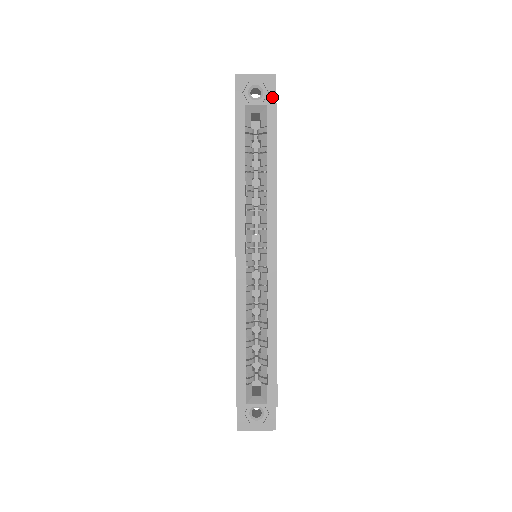
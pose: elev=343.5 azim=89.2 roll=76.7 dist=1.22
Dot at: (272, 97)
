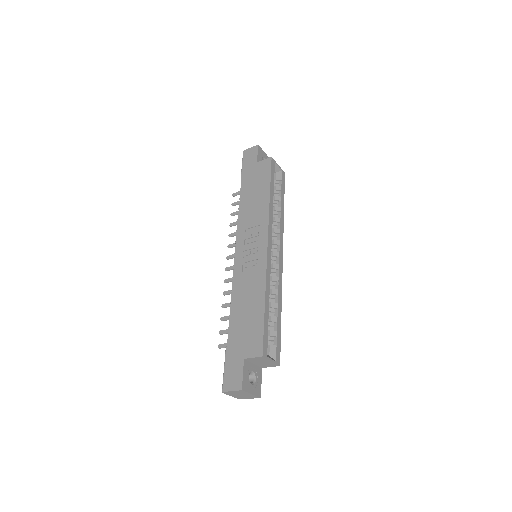
Dot at: occluded
